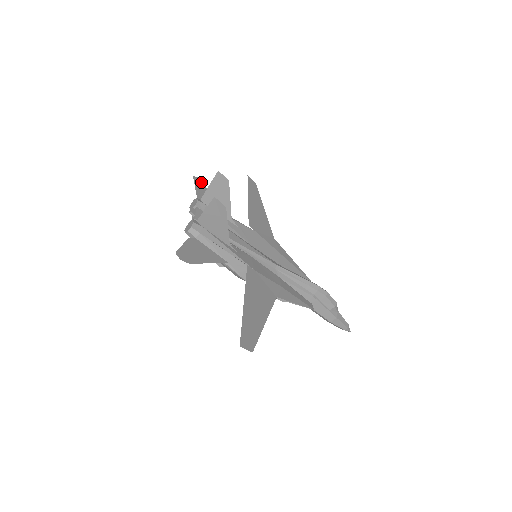
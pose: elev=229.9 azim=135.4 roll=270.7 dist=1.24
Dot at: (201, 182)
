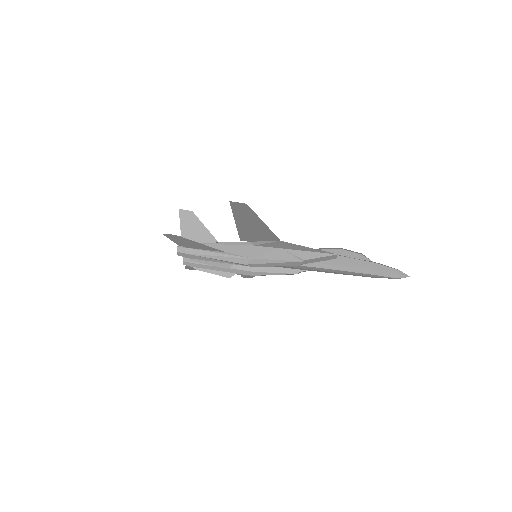
Dot at: occluded
